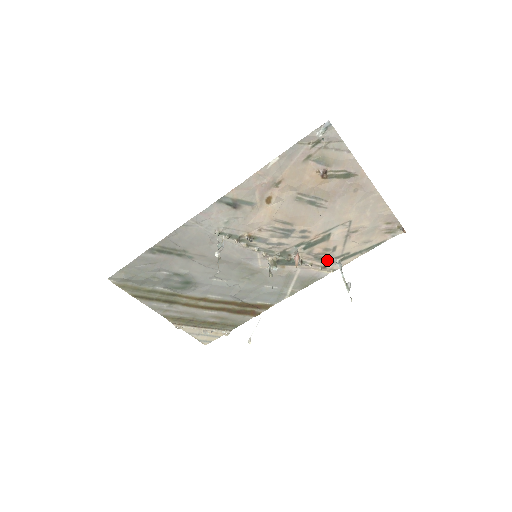
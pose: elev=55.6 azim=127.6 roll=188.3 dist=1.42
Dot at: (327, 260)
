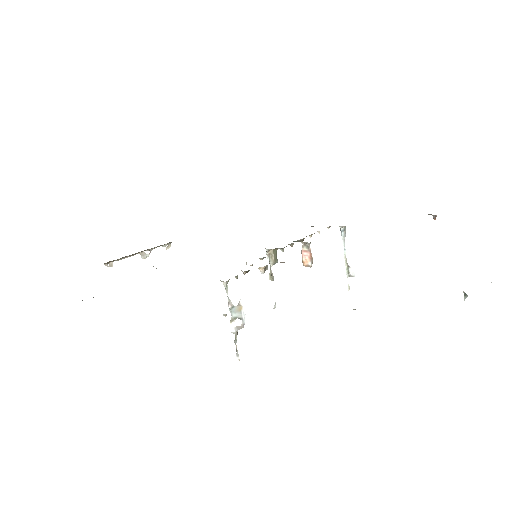
Dot at: occluded
